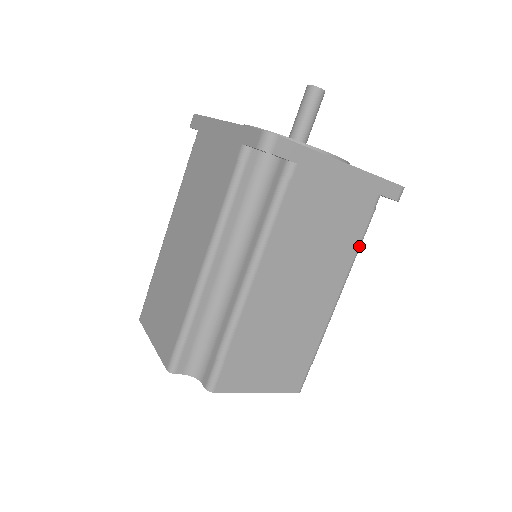
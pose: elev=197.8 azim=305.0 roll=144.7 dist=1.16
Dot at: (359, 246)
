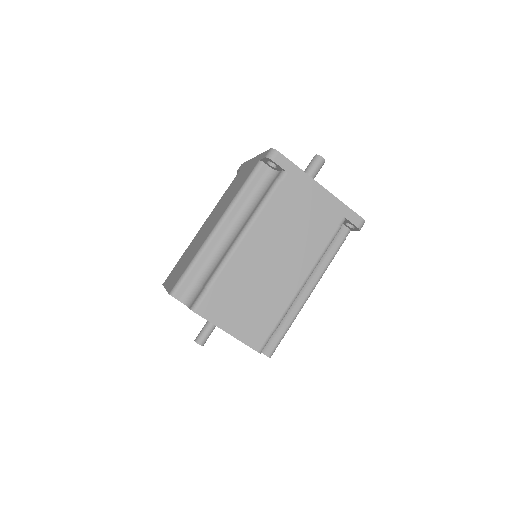
Dot at: (325, 249)
